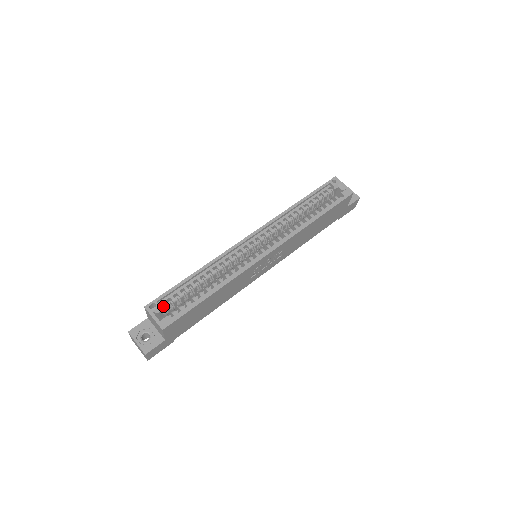
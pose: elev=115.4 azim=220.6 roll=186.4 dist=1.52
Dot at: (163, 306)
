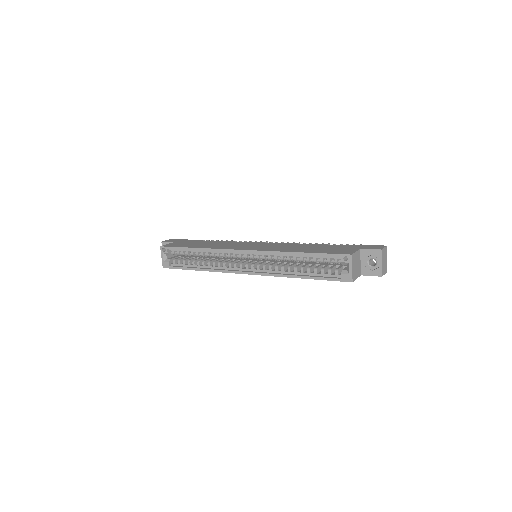
Dot at: (172, 252)
